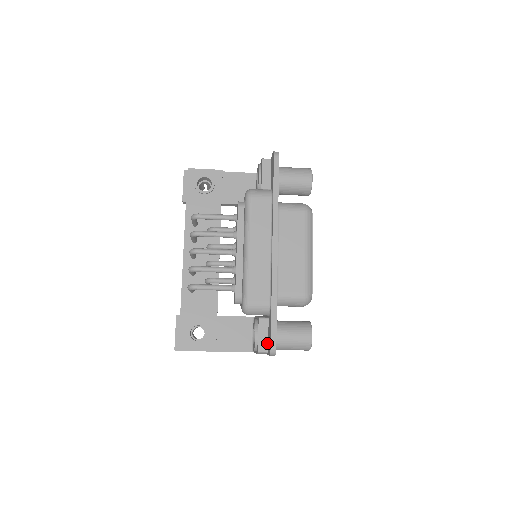
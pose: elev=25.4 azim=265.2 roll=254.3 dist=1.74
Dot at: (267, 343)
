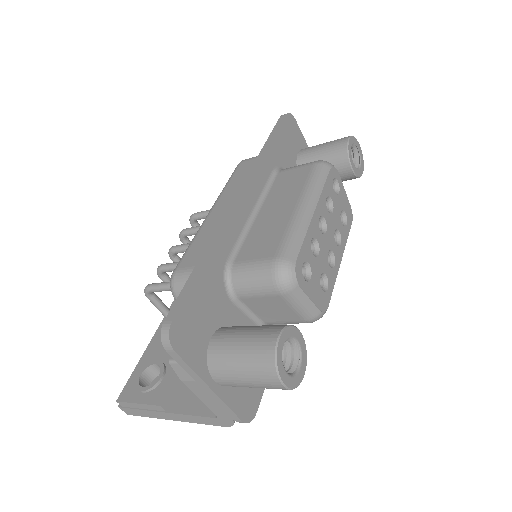
Dot at: occluded
